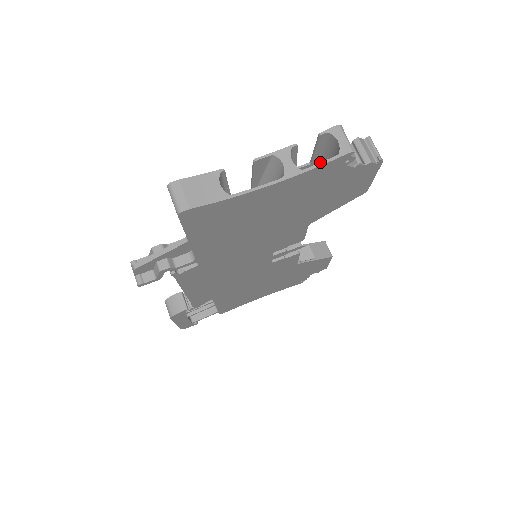
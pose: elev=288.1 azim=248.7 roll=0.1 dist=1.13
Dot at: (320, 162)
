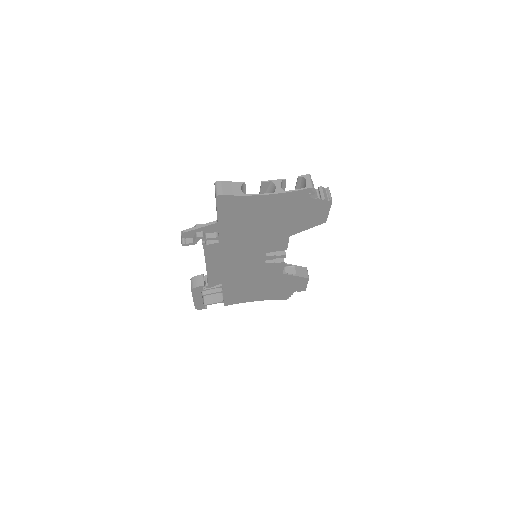
Dot at: (295, 189)
